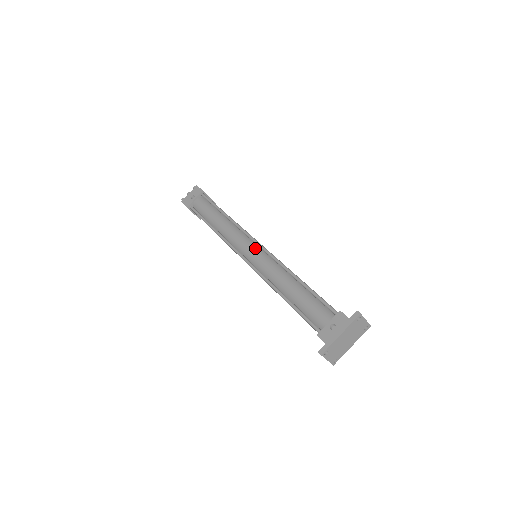
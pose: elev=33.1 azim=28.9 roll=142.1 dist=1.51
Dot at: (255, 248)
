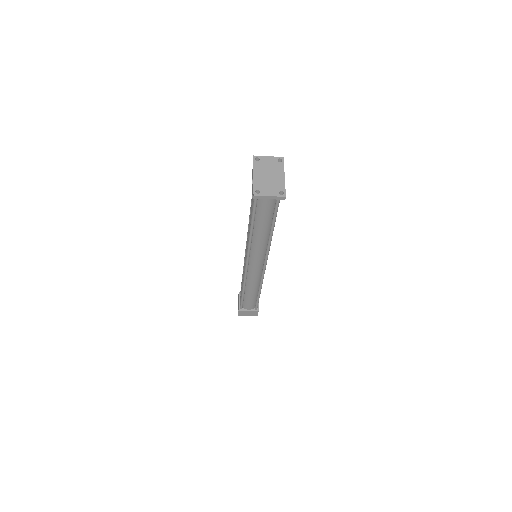
Dot at: occluded
